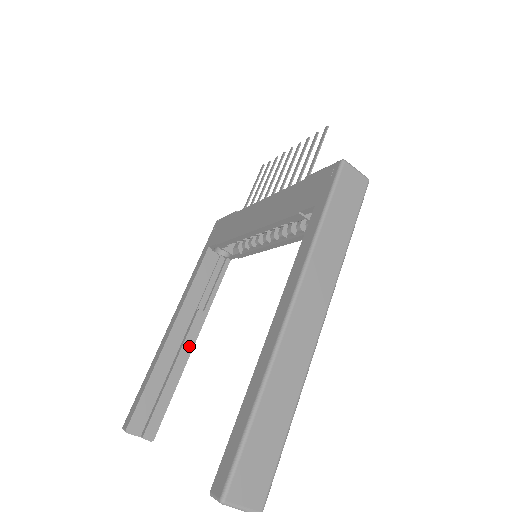
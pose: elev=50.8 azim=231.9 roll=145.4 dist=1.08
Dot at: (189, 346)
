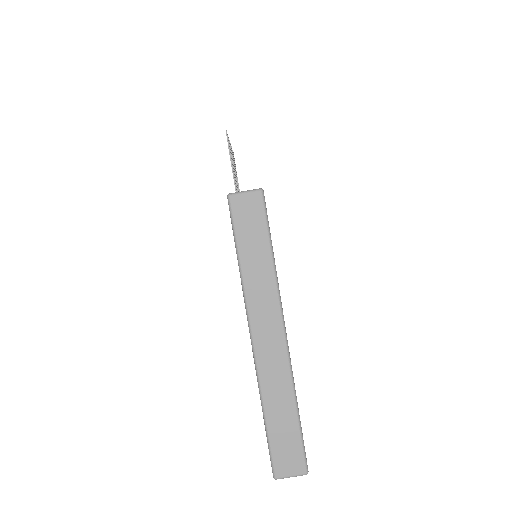
Dot at: occluded
